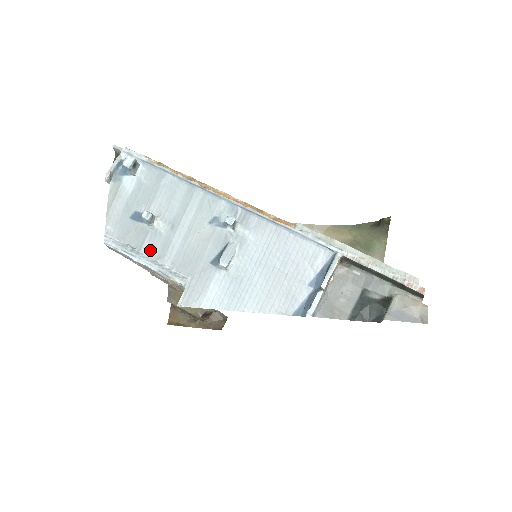
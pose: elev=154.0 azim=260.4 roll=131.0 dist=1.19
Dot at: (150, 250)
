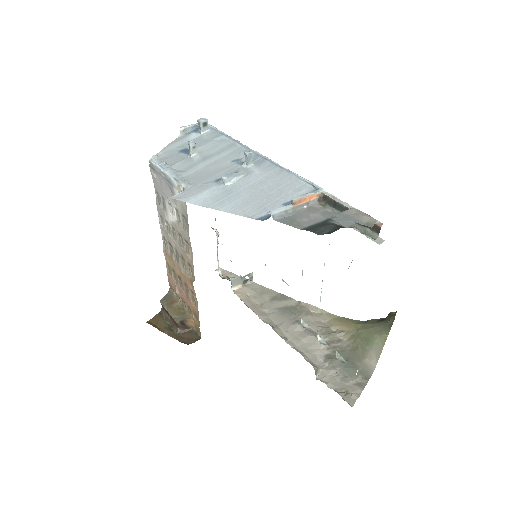
Dot at: (178, 167)
